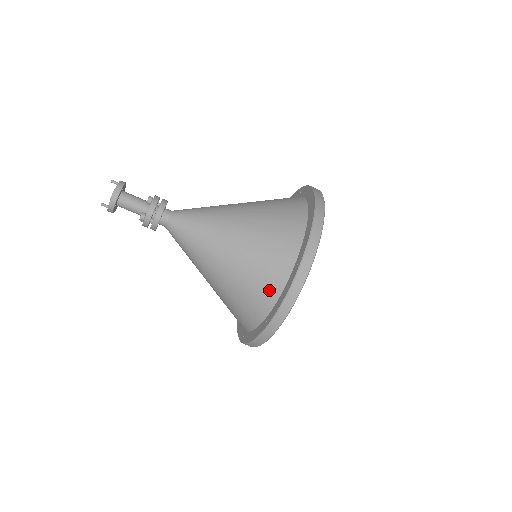
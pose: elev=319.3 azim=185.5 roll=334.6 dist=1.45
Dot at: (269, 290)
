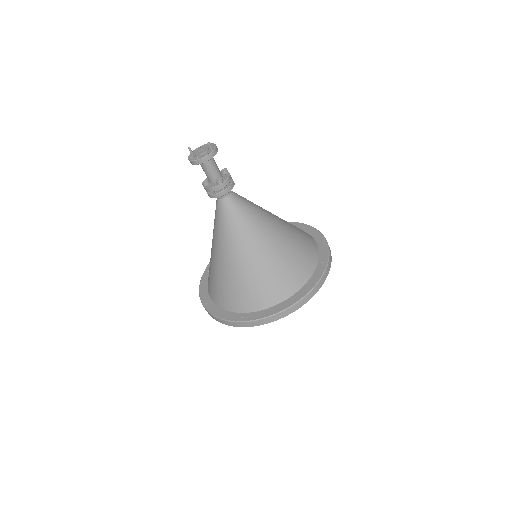
Dot at: (222, 300)
